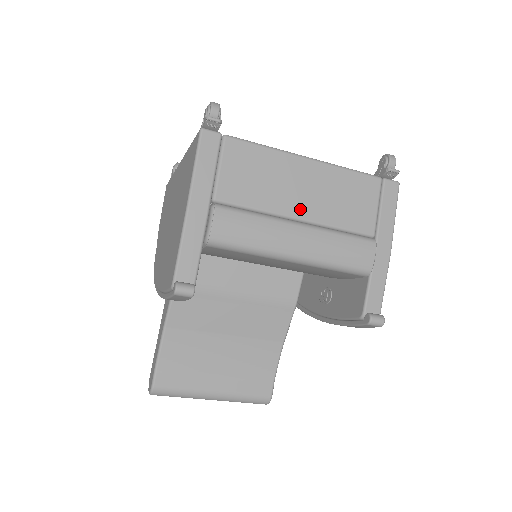
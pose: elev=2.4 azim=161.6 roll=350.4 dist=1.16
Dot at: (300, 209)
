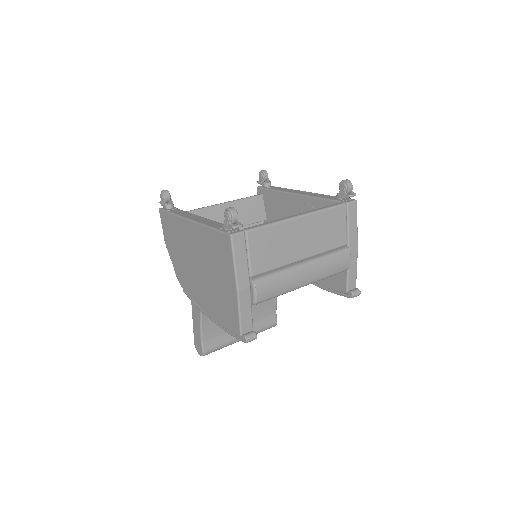
Dot at: (302, 253)
